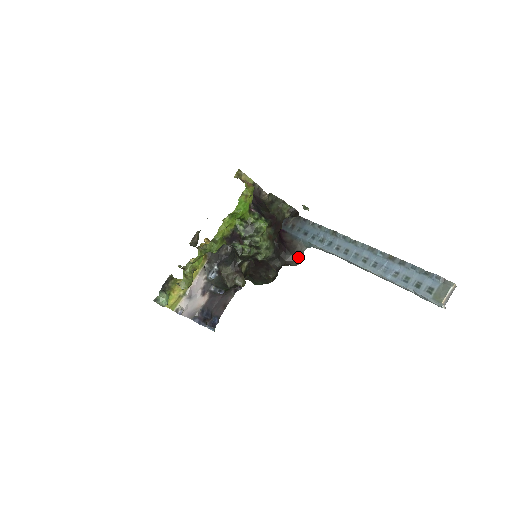
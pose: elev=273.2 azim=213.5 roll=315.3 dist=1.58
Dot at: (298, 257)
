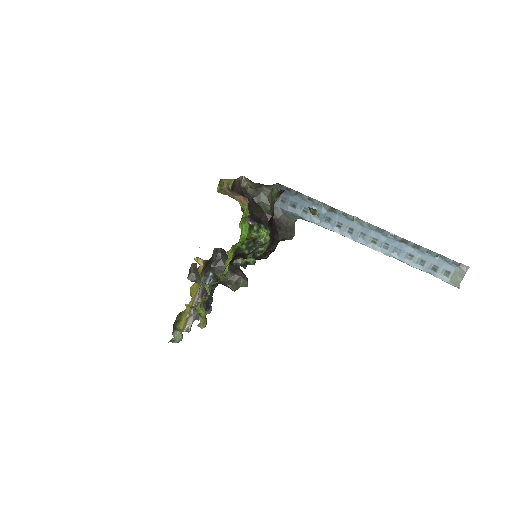
Dot at: (290, 232)
